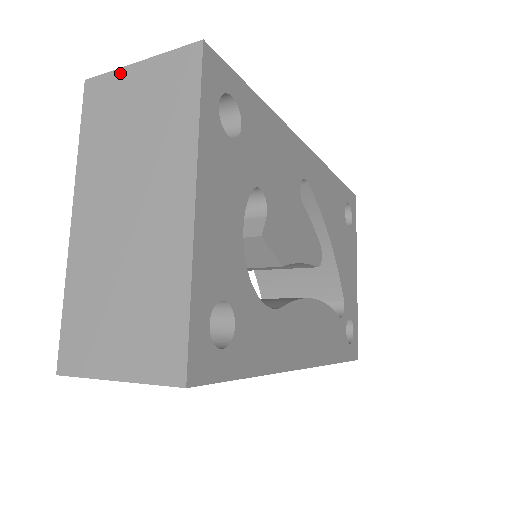
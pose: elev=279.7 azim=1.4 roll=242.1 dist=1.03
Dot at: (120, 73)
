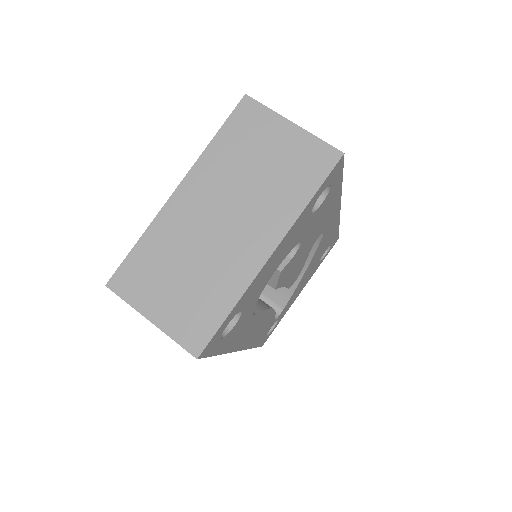
Dot at: (275, 117)
